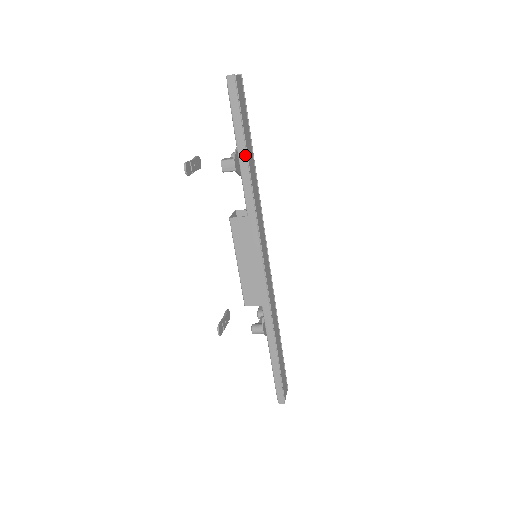
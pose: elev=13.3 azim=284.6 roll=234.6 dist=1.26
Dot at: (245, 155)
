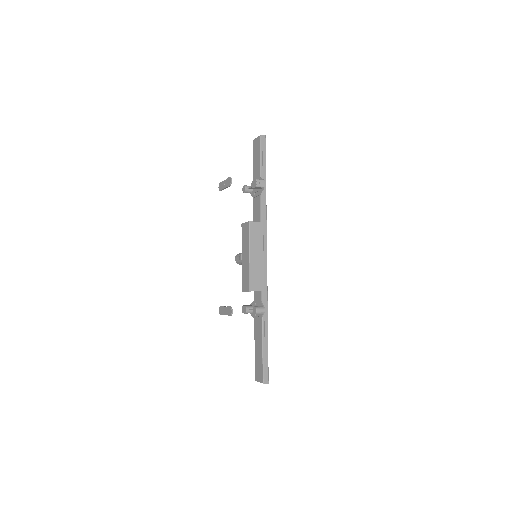
Dot at: (265, 182)
